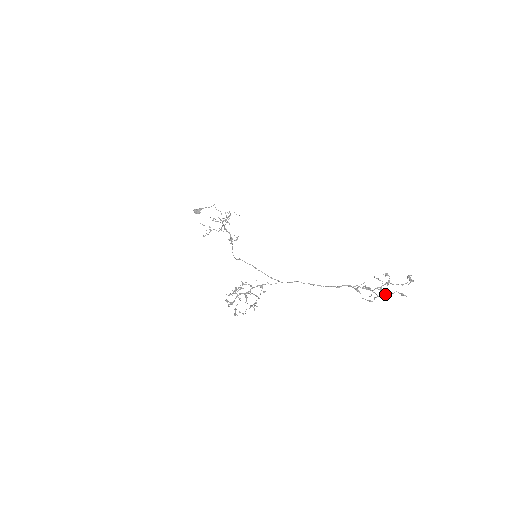
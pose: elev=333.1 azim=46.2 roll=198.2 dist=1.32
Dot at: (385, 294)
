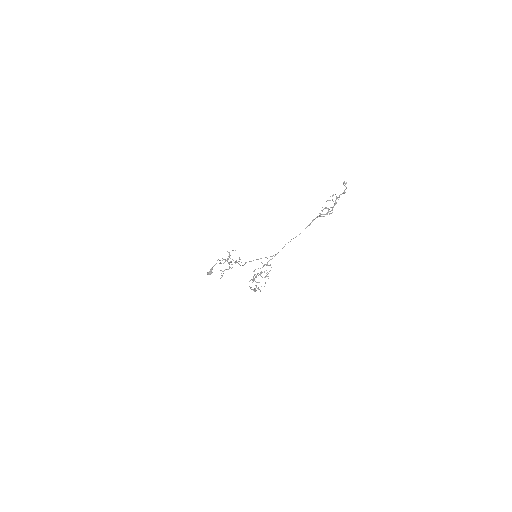
Dot at: (336, 202)
